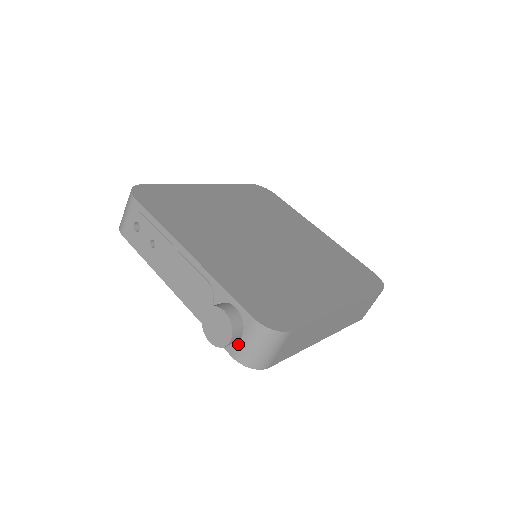
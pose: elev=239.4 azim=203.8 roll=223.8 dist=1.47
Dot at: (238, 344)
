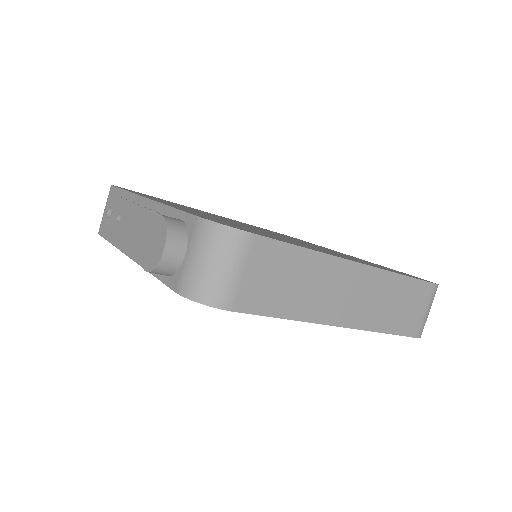
Dot at: (182, 267)
